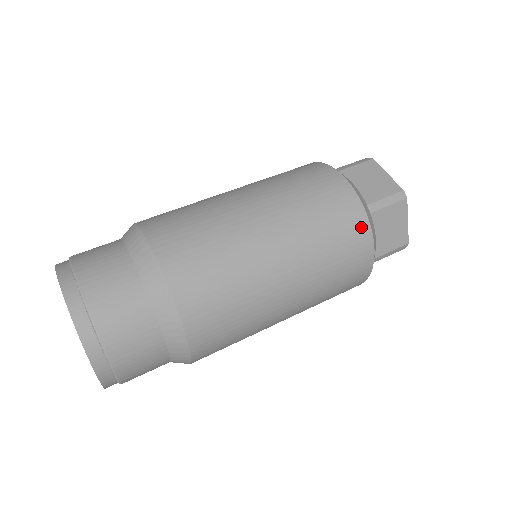
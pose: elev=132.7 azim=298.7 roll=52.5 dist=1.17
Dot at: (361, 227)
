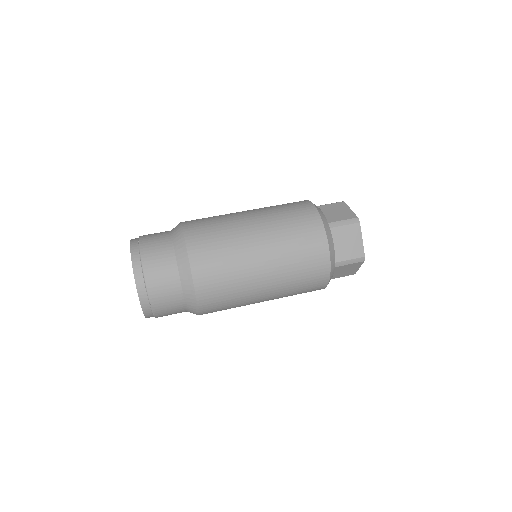
Dot at: (319, 233)
